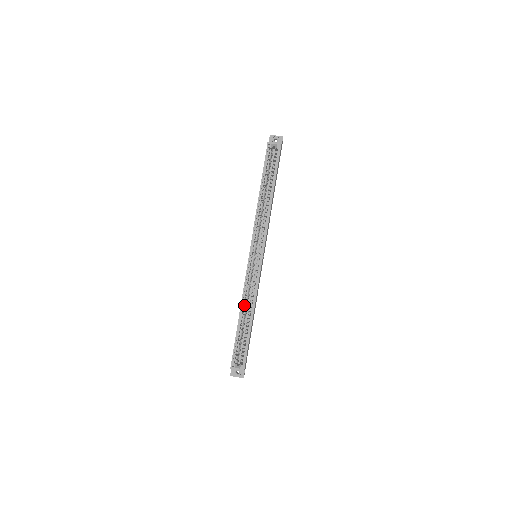
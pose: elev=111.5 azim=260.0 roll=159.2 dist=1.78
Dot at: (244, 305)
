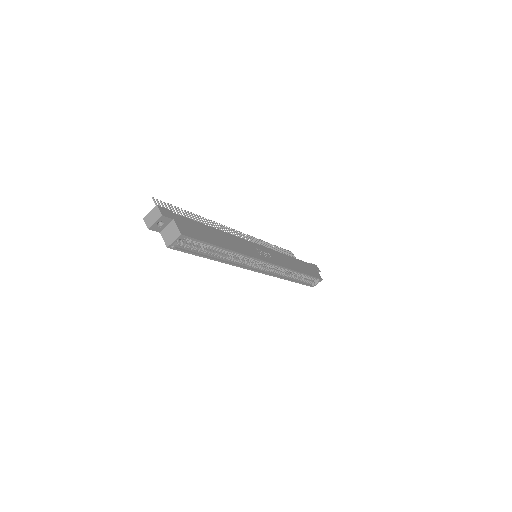
Dot at: occluded
